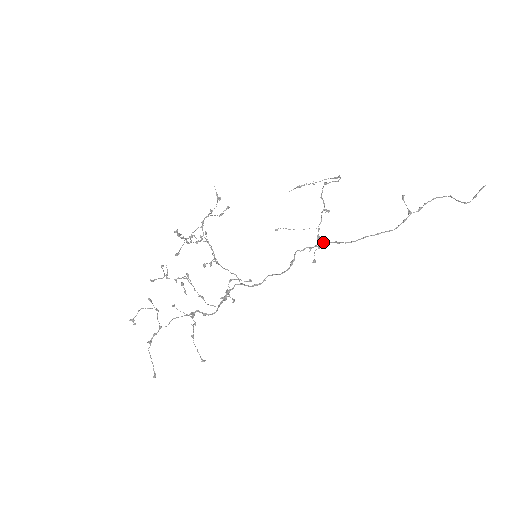
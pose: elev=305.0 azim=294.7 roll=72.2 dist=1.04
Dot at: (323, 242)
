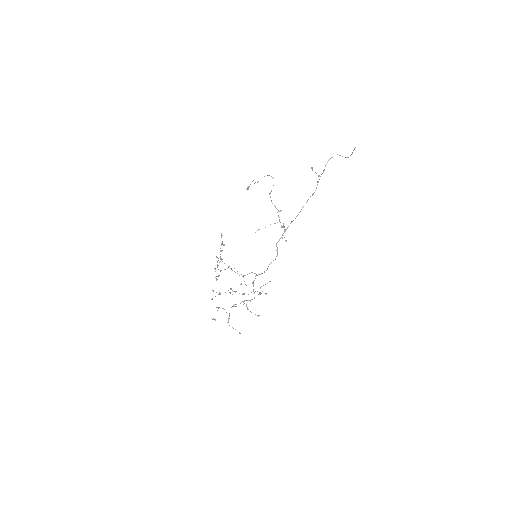
Dot at: occluded
